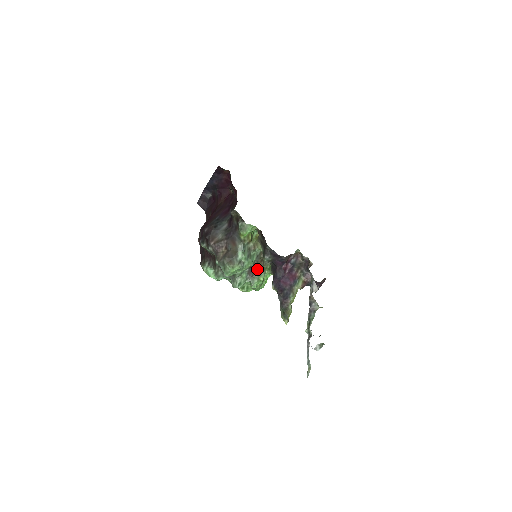
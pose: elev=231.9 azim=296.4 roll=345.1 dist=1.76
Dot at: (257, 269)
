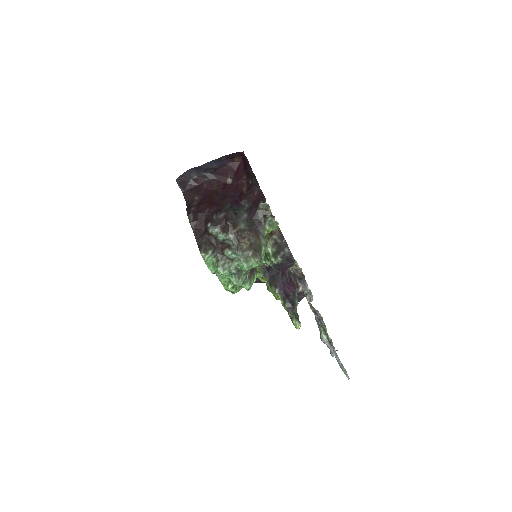
Dot at: (254, 270)
